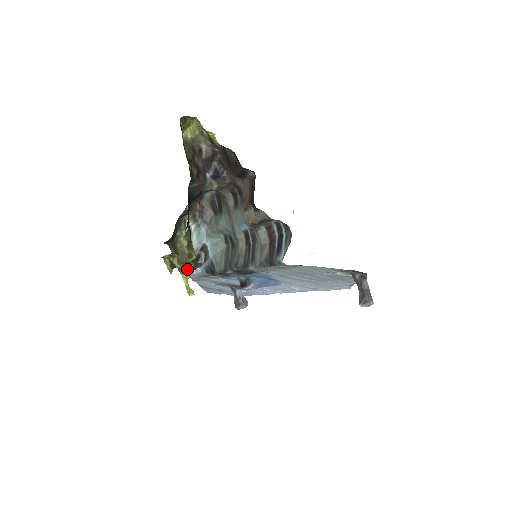
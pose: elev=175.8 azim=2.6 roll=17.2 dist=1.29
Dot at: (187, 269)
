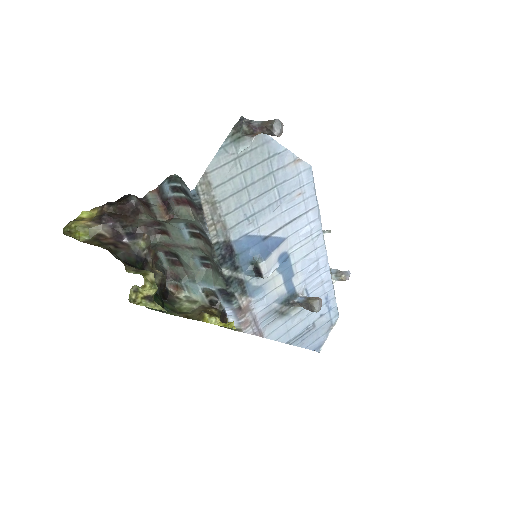
Dot at: (207, 314)
